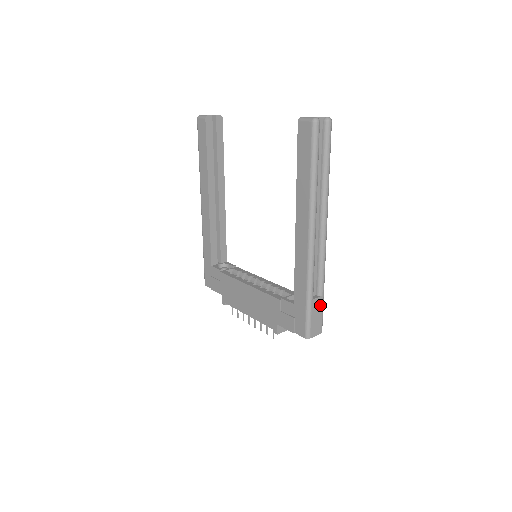
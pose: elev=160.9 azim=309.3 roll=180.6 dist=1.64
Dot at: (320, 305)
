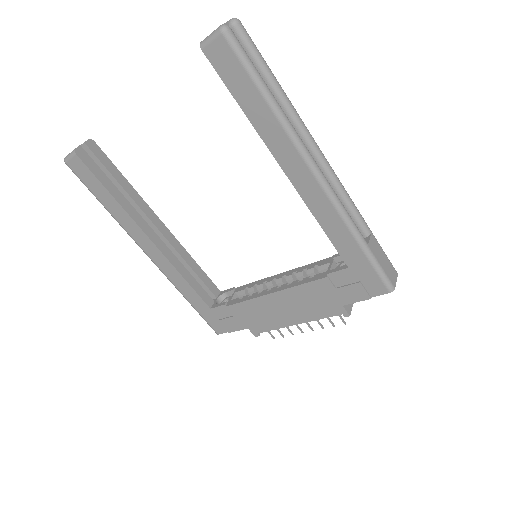
Dot at: (376, 245)
